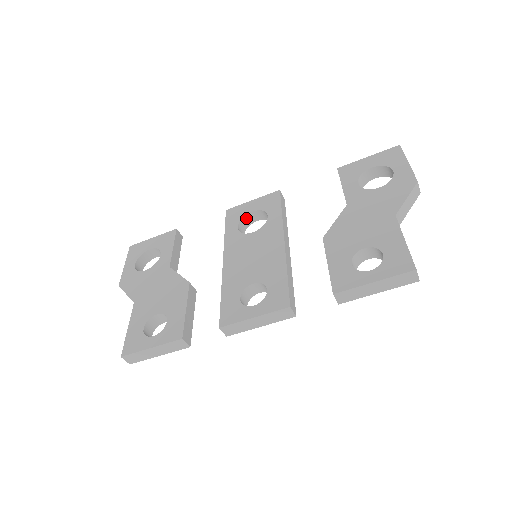
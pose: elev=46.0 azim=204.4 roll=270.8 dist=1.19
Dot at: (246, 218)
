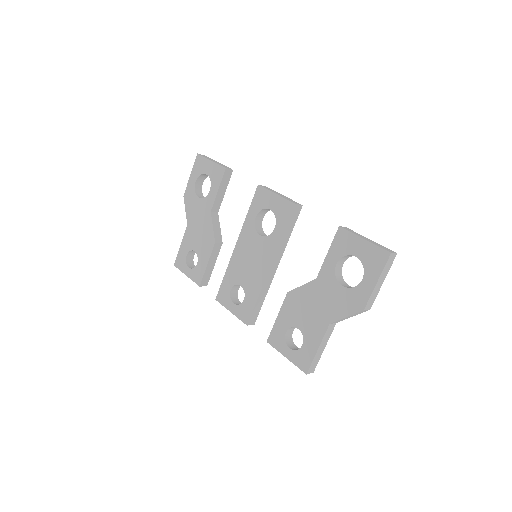
Dot at: (266, 209)
